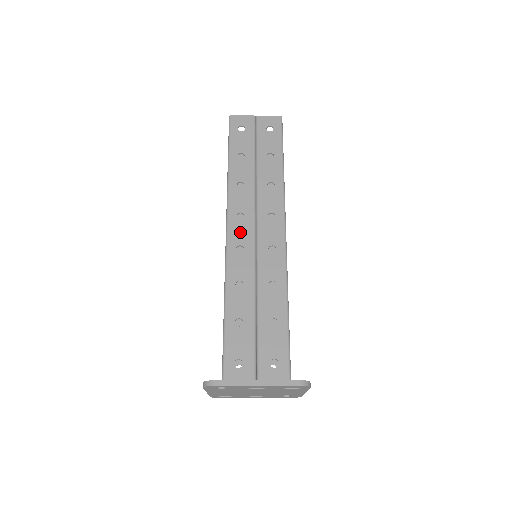
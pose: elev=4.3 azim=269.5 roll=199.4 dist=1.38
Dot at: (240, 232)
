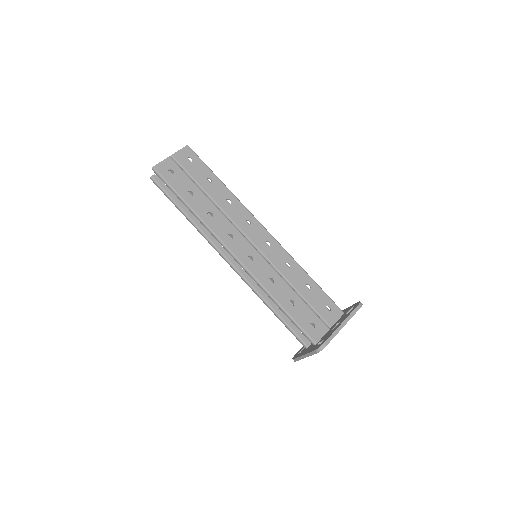
Dot at: (240, 248)
